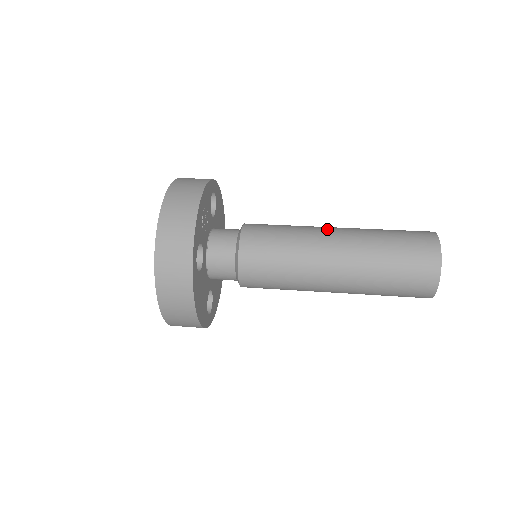
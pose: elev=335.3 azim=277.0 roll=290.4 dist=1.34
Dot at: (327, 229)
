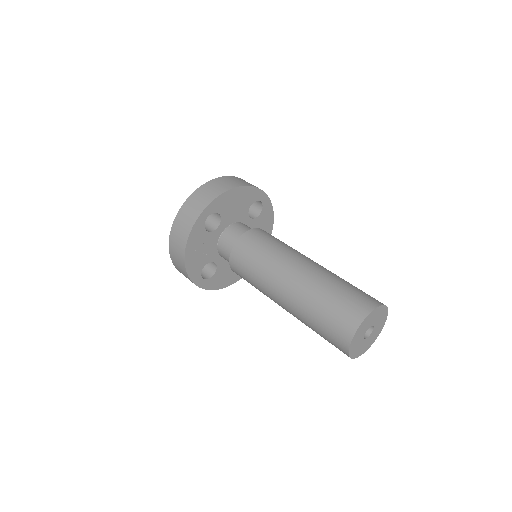
Dot at: (280, 282)
